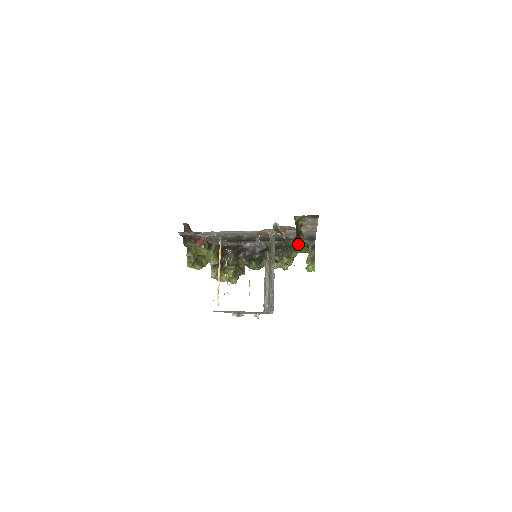
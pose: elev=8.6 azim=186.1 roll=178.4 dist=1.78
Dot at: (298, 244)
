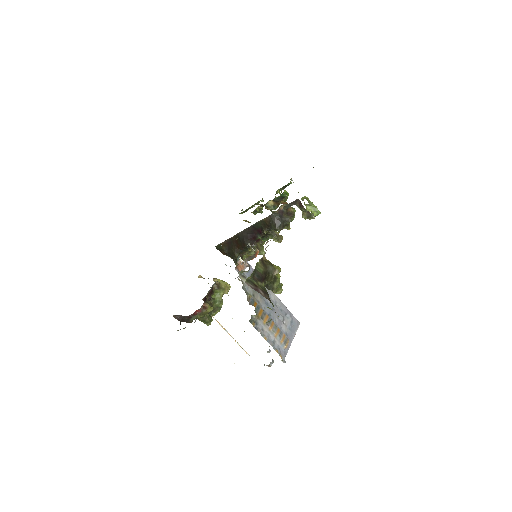
Dot at: (272, 277)
